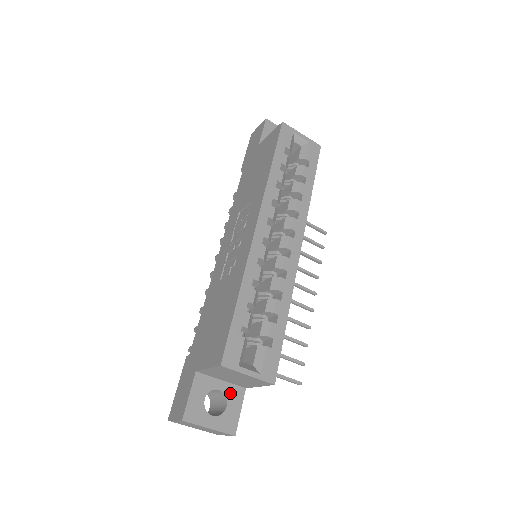
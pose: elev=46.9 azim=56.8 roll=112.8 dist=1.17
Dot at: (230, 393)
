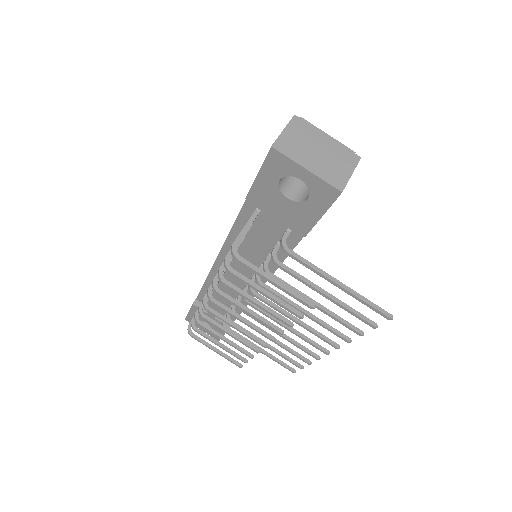
Dot at: occluded
